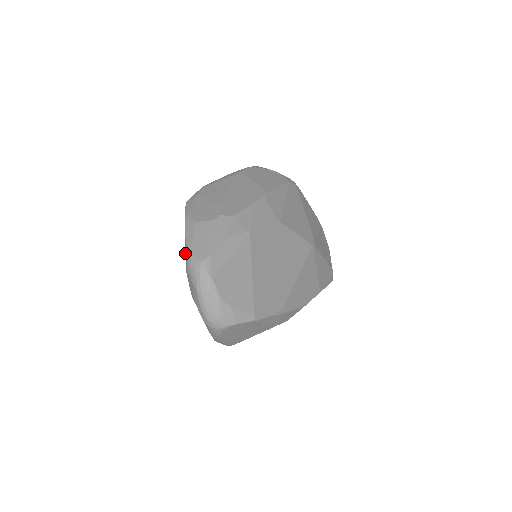
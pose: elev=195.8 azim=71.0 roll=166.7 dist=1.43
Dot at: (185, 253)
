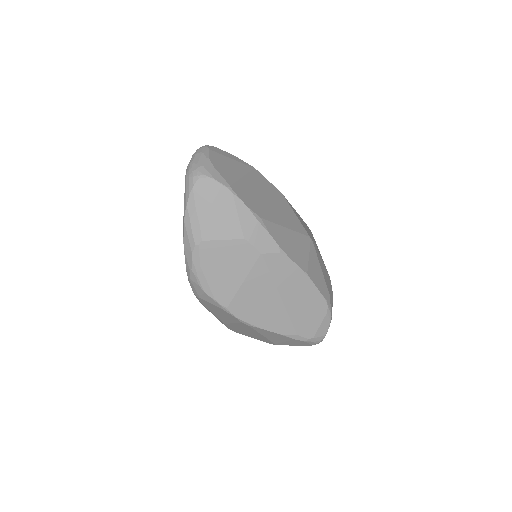
Dot at: occluded
